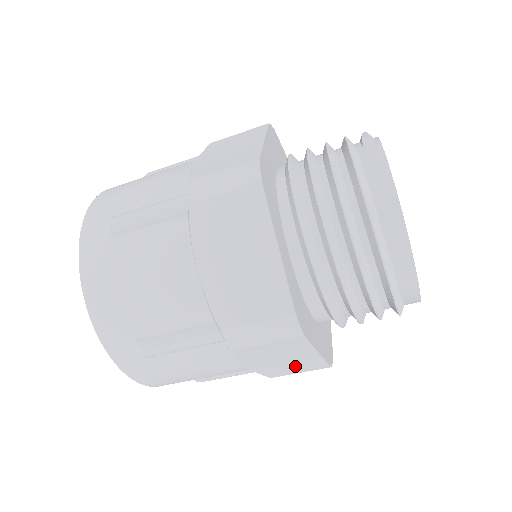
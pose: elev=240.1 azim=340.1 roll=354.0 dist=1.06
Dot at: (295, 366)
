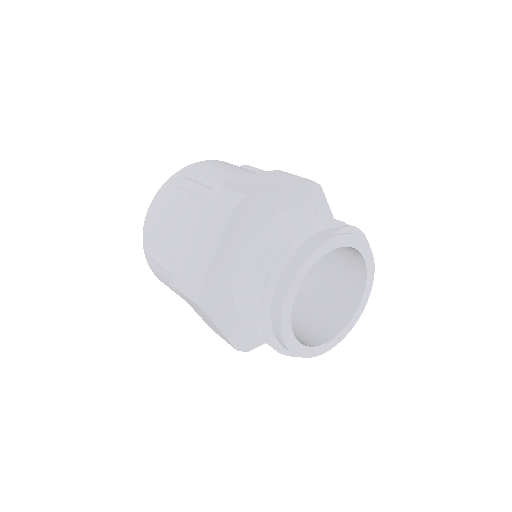
Dot at: (216, 330)
